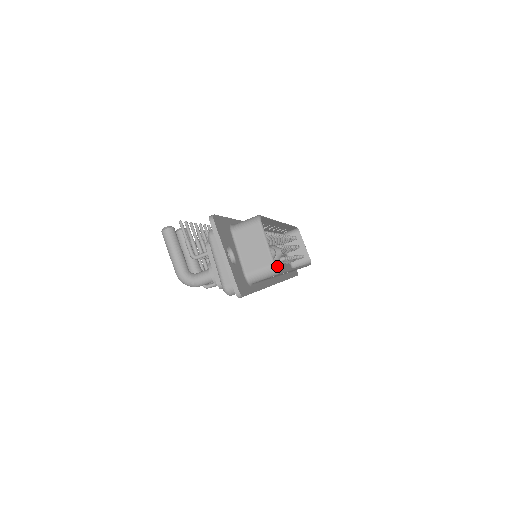
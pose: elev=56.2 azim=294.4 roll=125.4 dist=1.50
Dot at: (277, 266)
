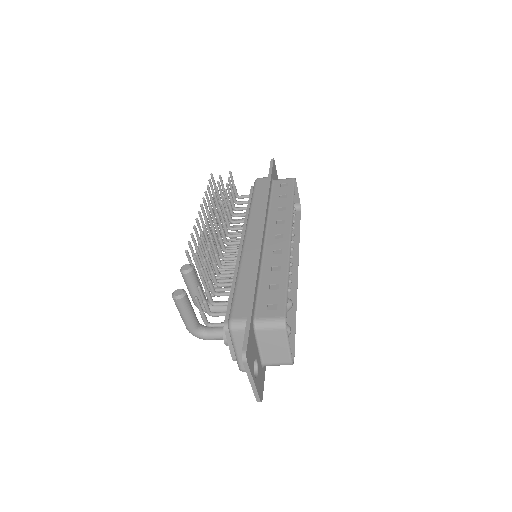
Dot at: occluded
